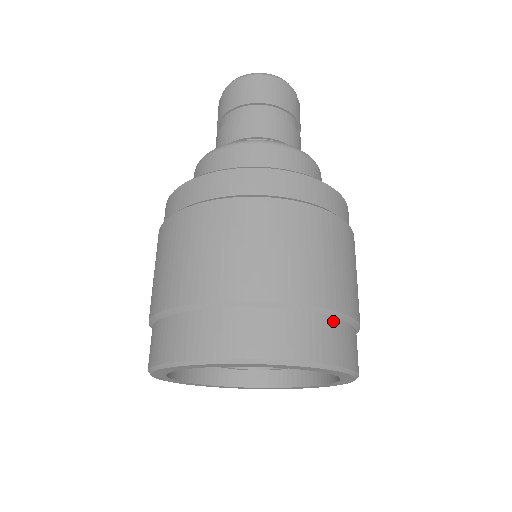
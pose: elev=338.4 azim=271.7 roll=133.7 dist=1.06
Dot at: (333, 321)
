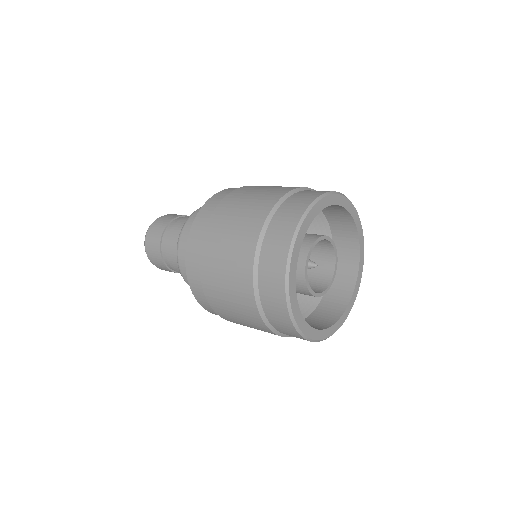
Dot at: occluded
